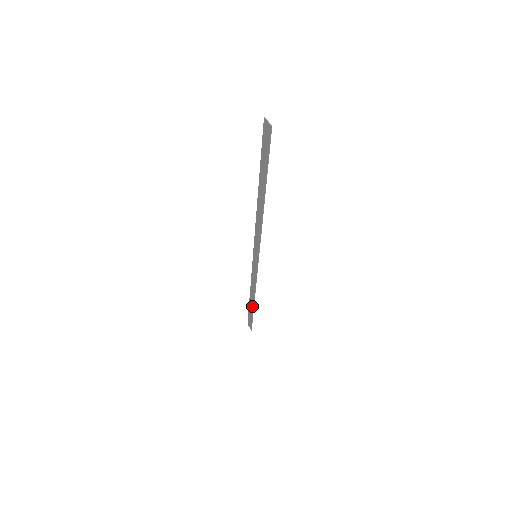
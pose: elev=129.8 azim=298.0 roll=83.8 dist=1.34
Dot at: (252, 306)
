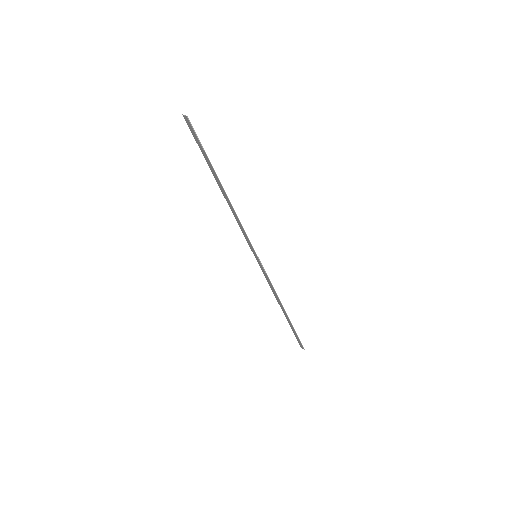
Dot at: (288, 318)
